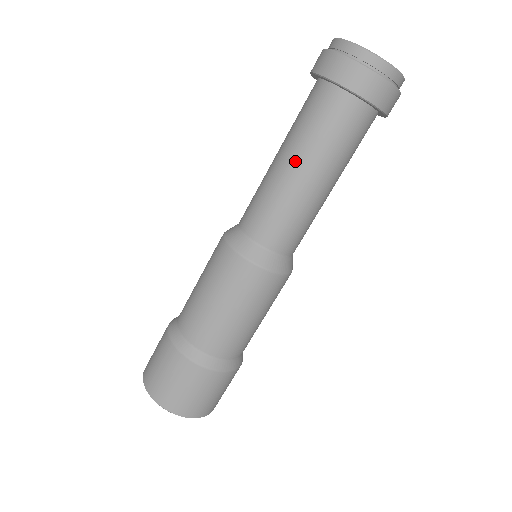
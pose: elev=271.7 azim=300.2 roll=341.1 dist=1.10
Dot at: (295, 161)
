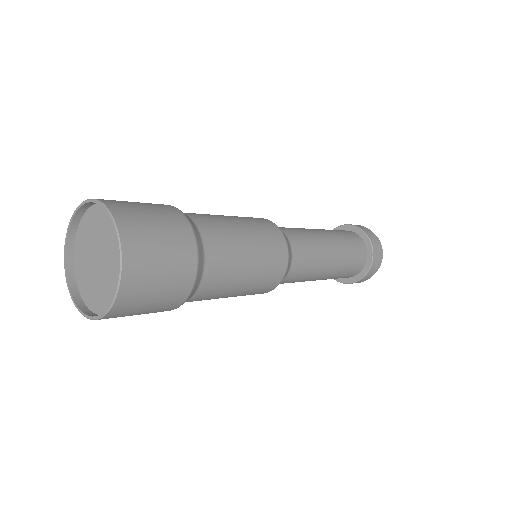
Dot at: occluded
